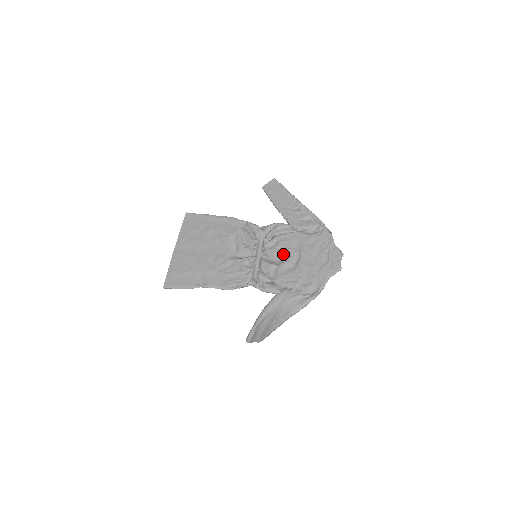
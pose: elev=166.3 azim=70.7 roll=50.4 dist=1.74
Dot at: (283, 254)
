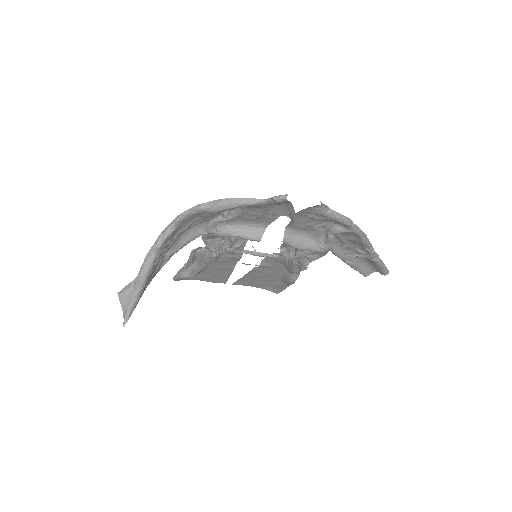
Dot at: occluded
